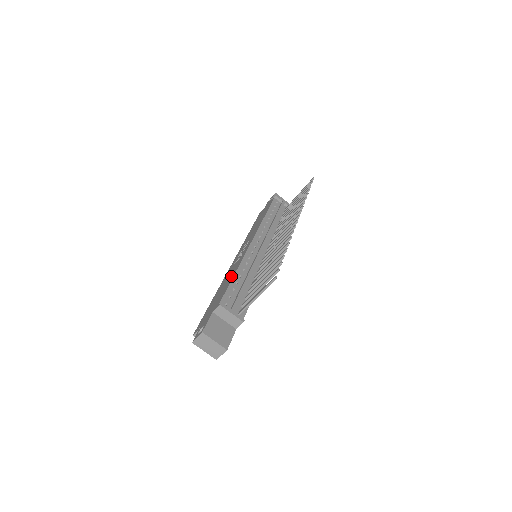
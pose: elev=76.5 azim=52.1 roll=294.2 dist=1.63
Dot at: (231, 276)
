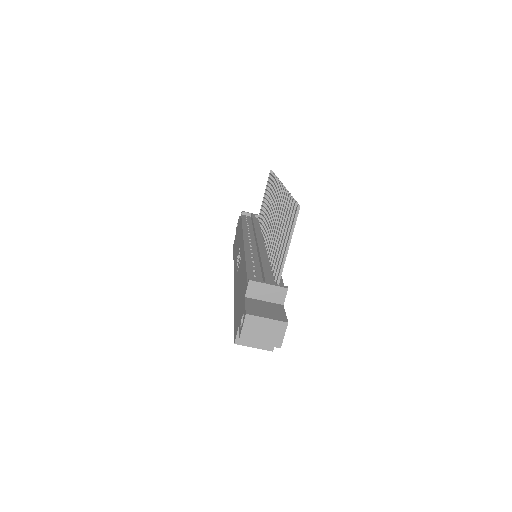
Dot at: (242, 269)
